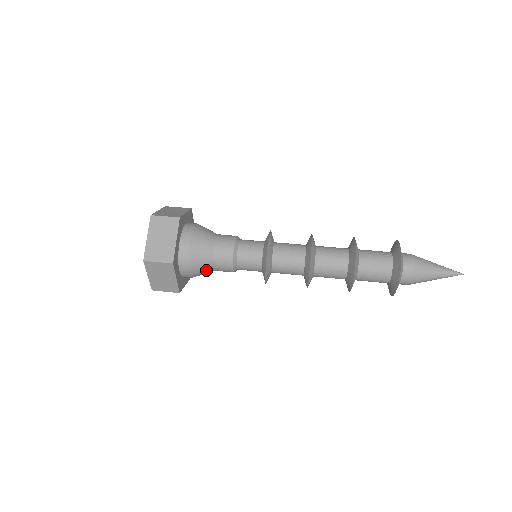
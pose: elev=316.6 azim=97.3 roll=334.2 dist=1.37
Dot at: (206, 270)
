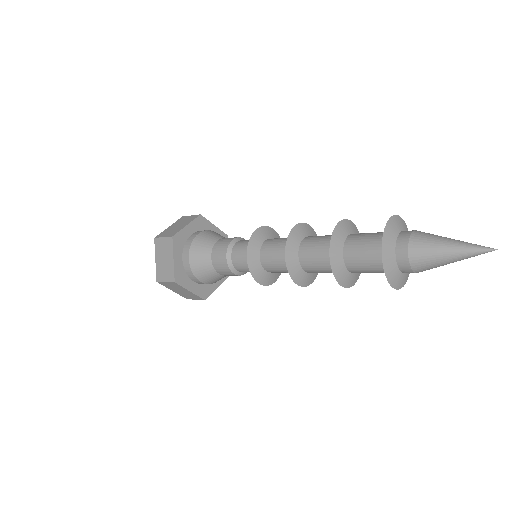
Dot at: (209, 242)
